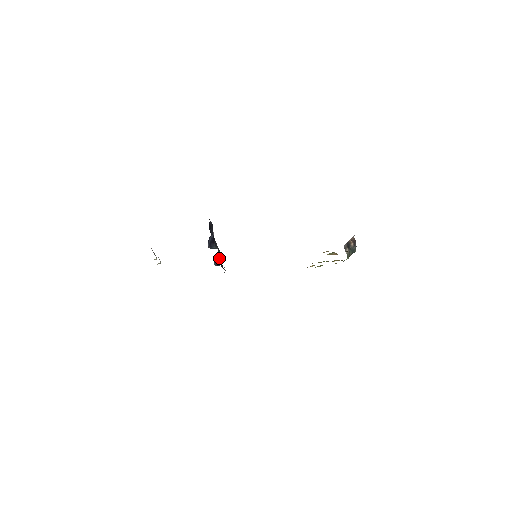
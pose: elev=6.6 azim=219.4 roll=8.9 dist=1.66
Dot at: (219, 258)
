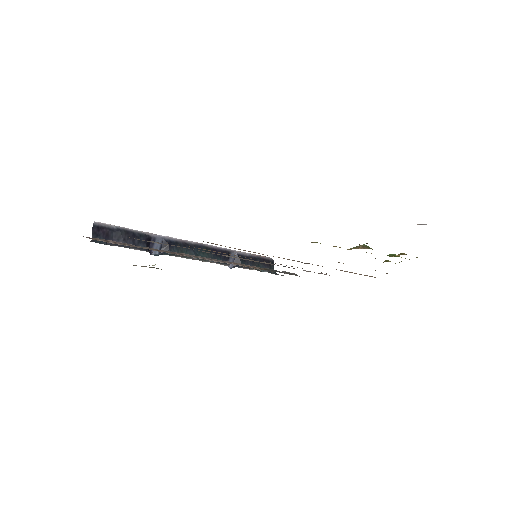
Dot at: (248, 258)
